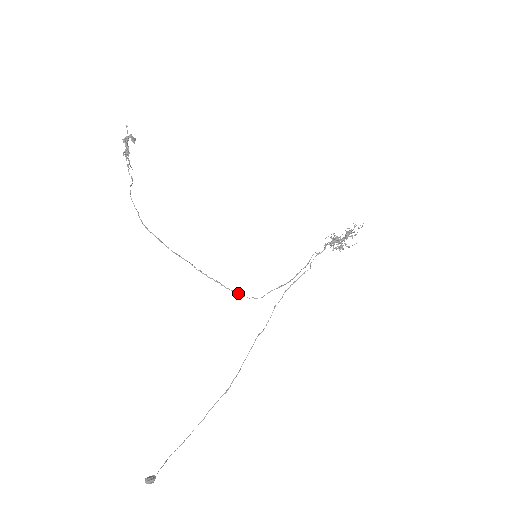
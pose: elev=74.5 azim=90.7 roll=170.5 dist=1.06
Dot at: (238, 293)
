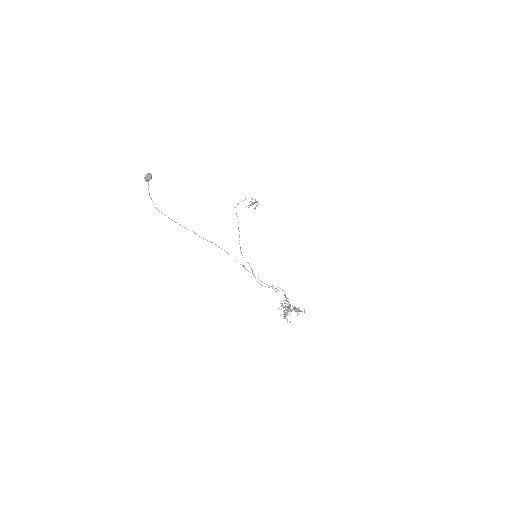
Dot at: occluded
